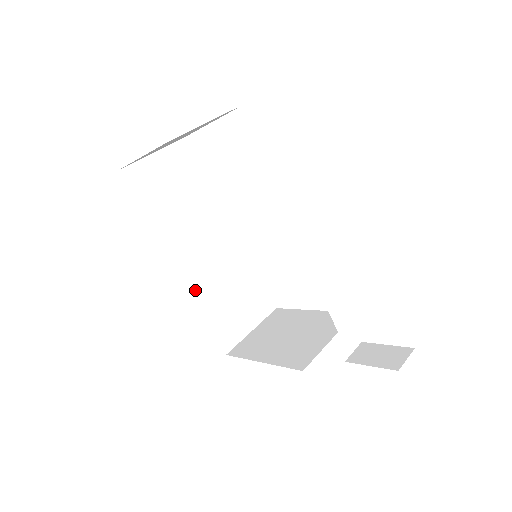
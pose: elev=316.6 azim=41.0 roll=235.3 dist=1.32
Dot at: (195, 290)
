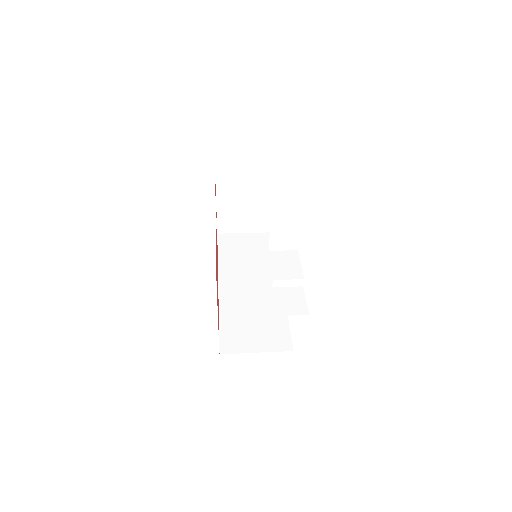
Dot at: (224, 303)
